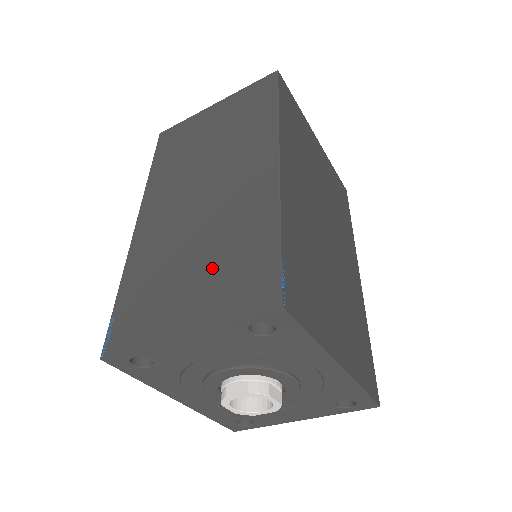
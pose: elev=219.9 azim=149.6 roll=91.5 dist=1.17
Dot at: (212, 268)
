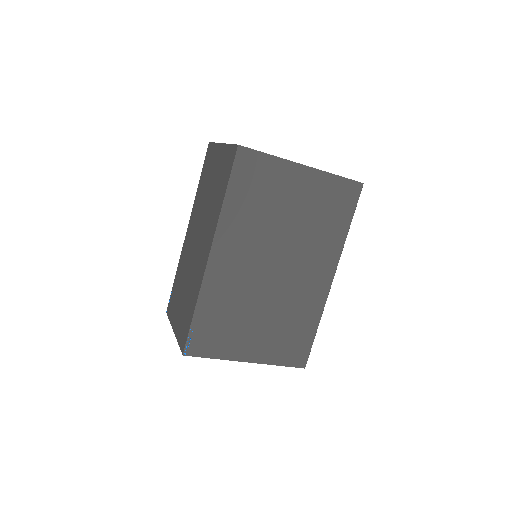
Dot at: (184, 305)
